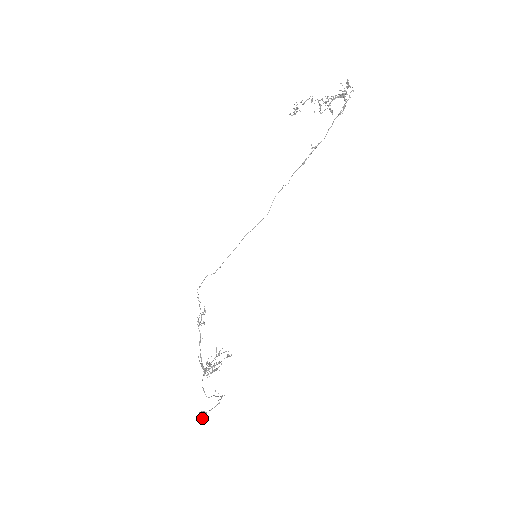
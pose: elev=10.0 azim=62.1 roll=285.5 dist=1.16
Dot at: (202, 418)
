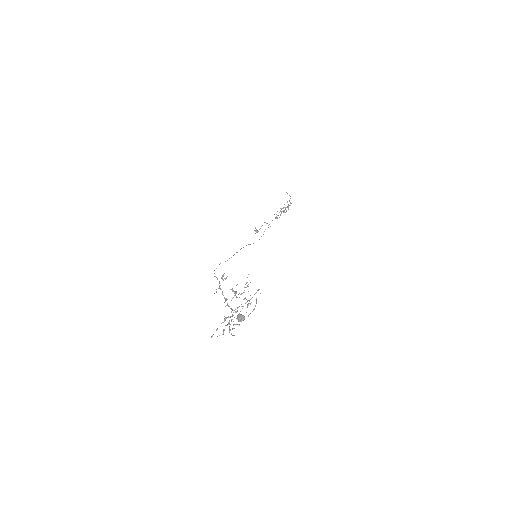
Dot at: (241, 318)
